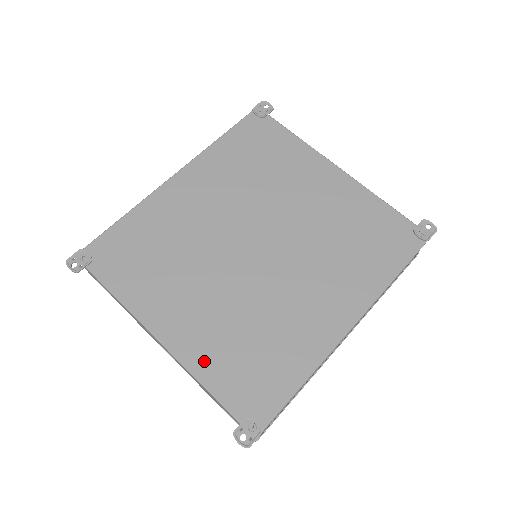
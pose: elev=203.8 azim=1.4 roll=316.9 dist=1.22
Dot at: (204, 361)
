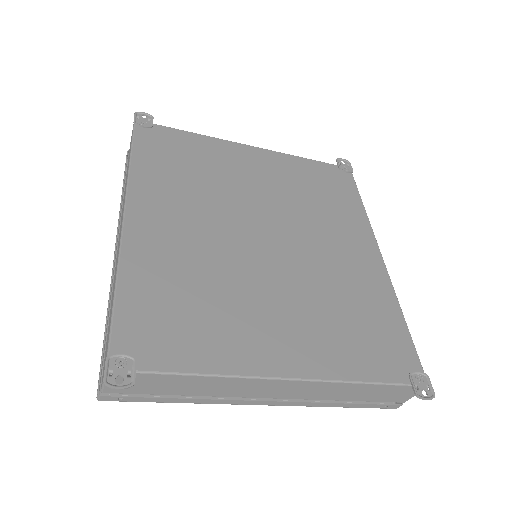
Dot at: (338, 362)
